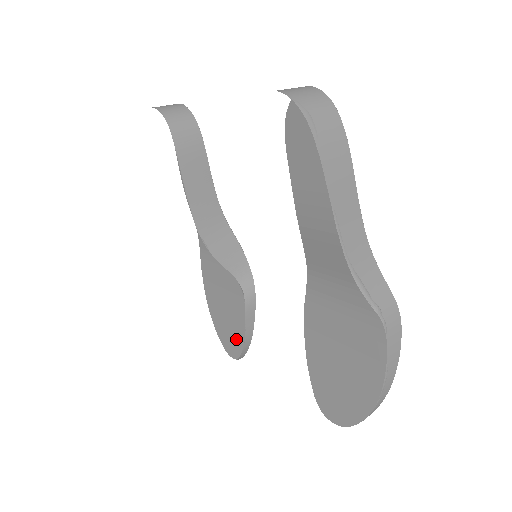
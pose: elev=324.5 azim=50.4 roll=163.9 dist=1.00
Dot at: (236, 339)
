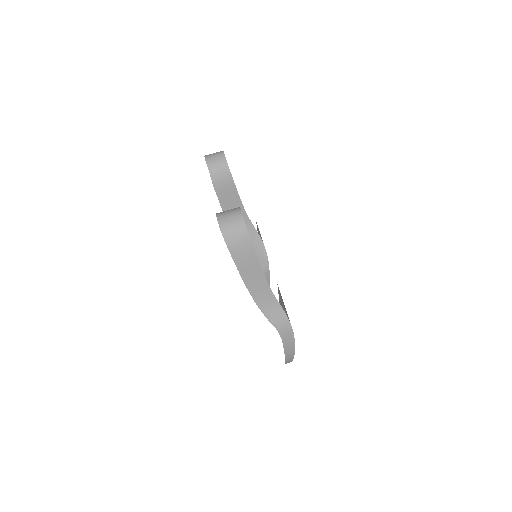
Dot at: occluded
